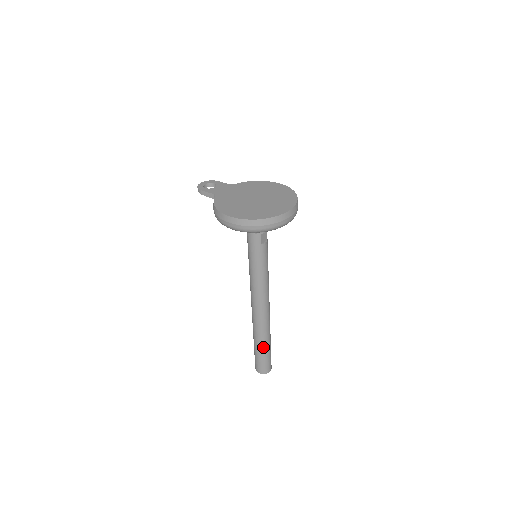
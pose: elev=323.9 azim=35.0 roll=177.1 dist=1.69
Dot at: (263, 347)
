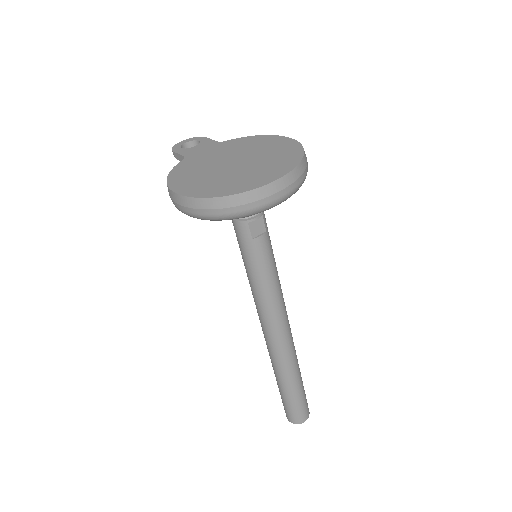
Dot at: (286, 389)
